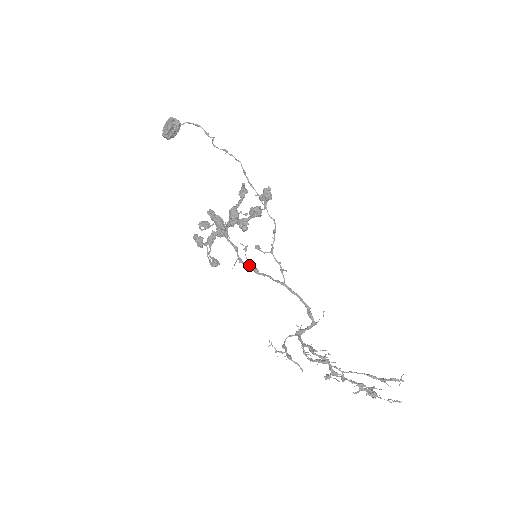
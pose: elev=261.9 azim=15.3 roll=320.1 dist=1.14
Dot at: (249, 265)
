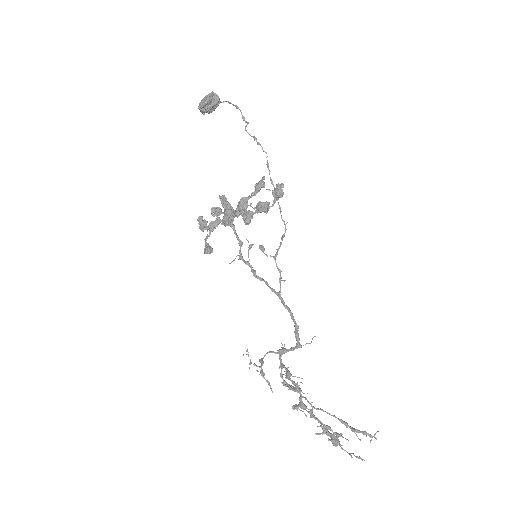
Dot at: (248, 264)
